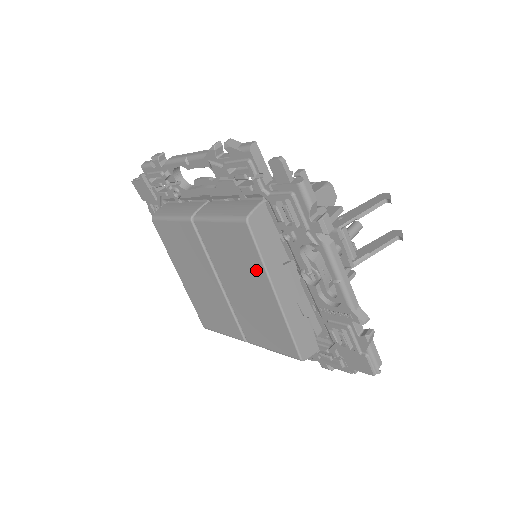
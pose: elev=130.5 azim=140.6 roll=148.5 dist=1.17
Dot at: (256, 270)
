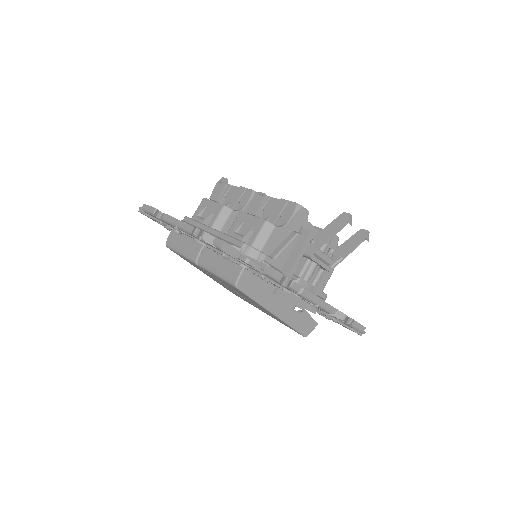
Dot at: (255, 302)
